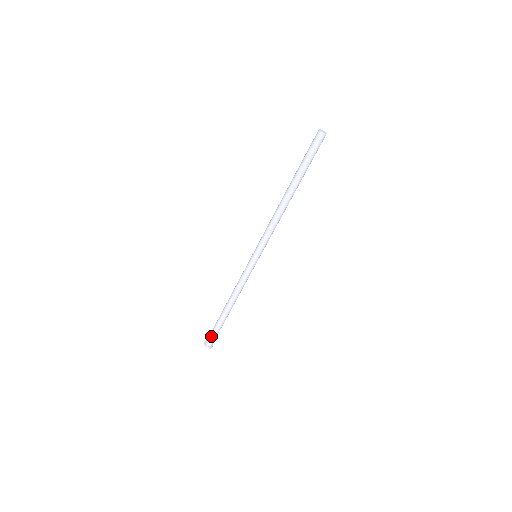
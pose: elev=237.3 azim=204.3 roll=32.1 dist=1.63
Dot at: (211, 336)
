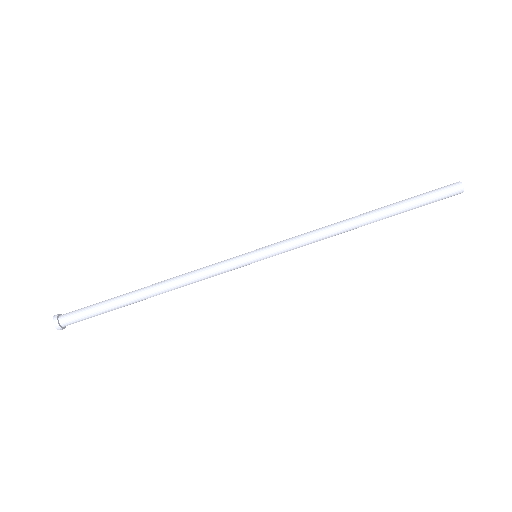
Dot at: (80, 312)
